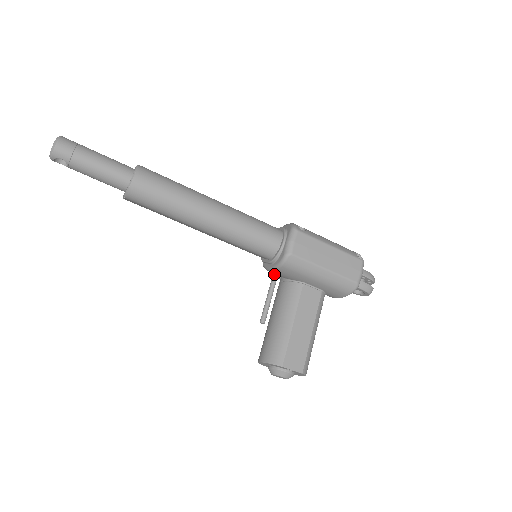
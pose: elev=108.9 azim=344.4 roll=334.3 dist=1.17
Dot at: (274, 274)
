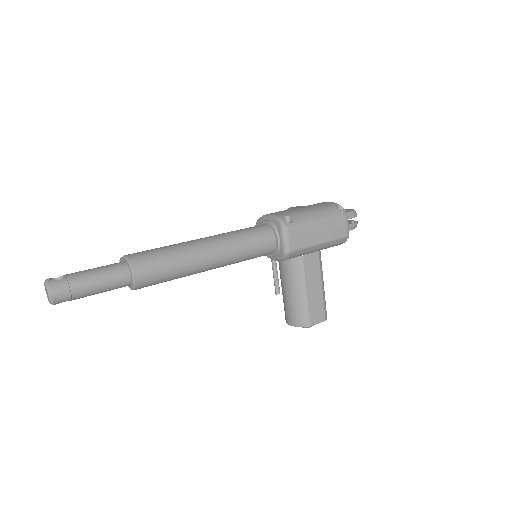
Dot at: occluded
